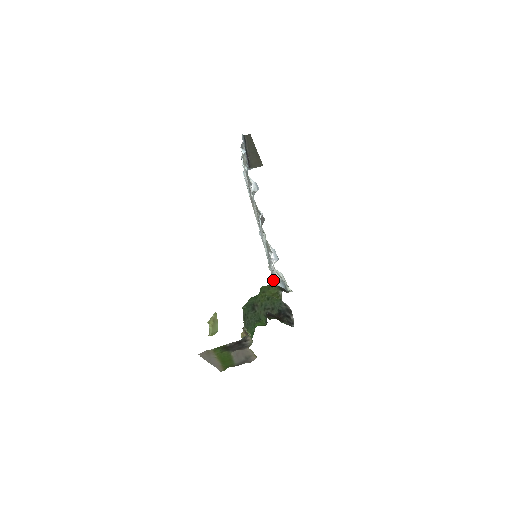
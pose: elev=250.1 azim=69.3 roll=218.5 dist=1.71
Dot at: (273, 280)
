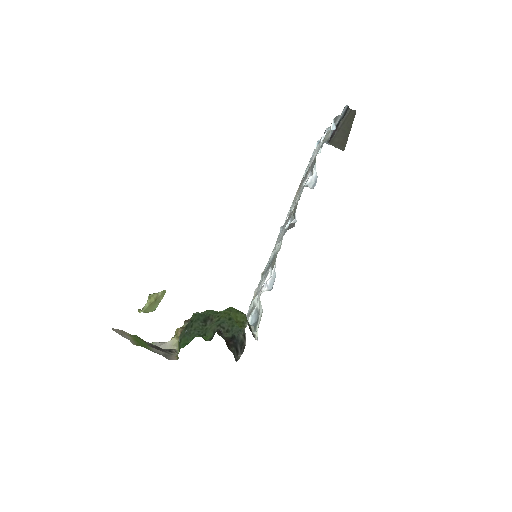
Dot at: (255, 293)
